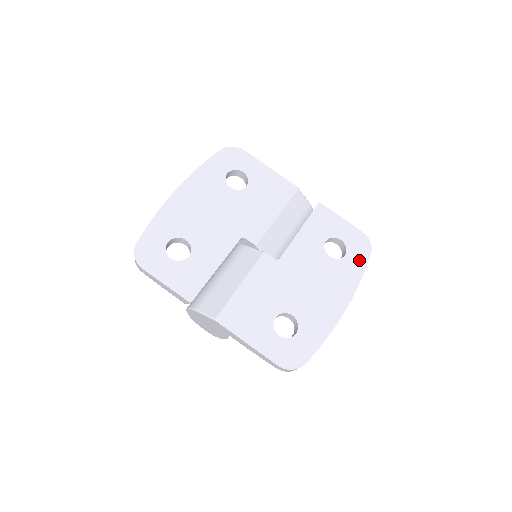
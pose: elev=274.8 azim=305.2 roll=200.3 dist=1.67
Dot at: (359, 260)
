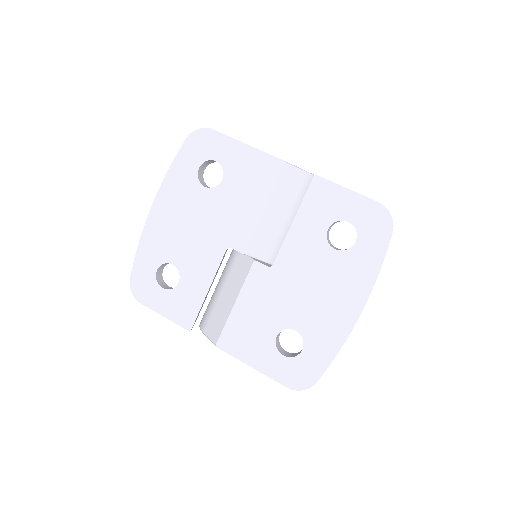
Dot at: (375, 245)
